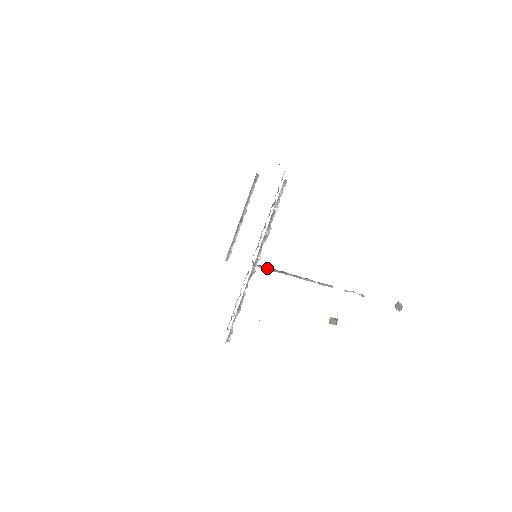
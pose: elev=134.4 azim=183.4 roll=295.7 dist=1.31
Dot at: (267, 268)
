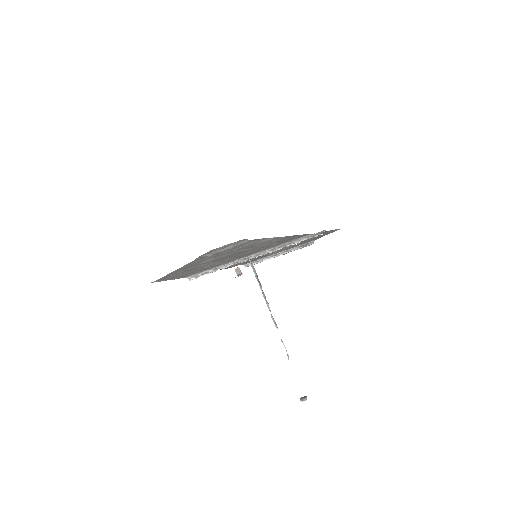
Dot at: (254, 269)
